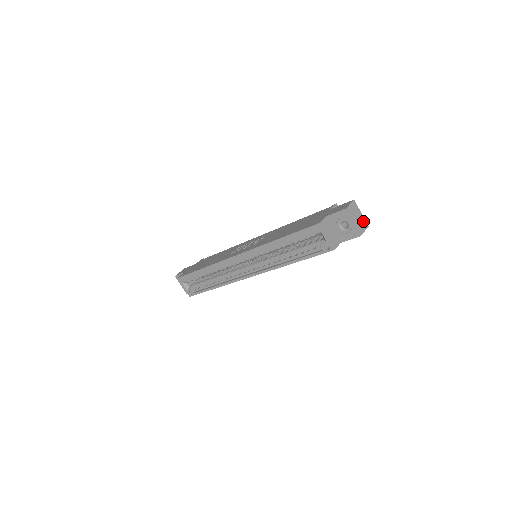
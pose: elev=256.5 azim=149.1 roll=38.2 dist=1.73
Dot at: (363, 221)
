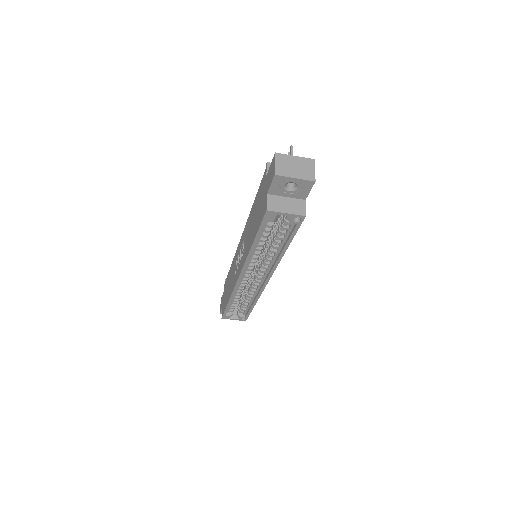
Dot at: (304, 162)
